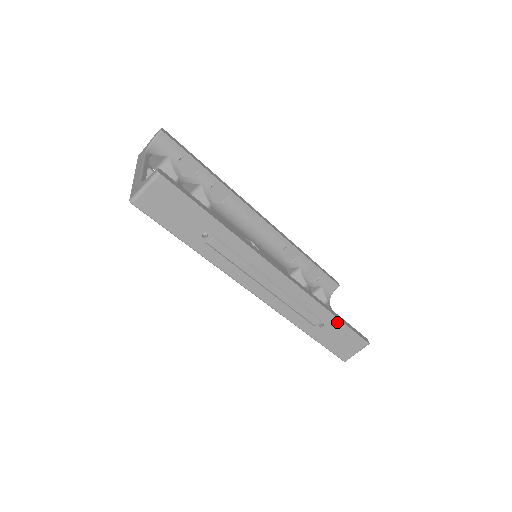
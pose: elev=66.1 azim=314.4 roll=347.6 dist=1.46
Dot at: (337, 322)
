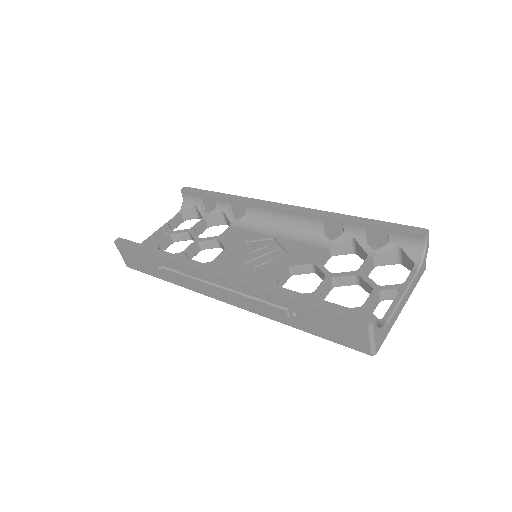
Dot at: (303, 306)
